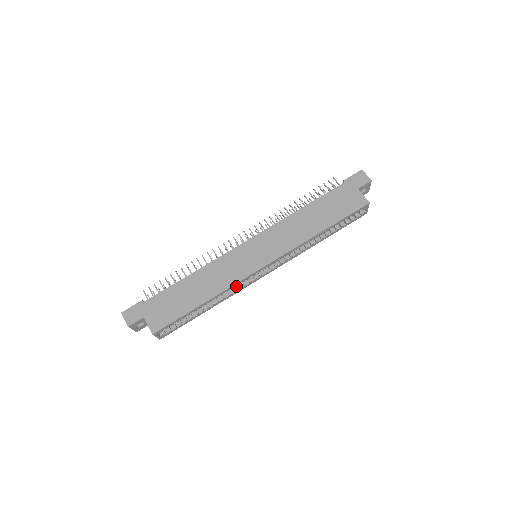
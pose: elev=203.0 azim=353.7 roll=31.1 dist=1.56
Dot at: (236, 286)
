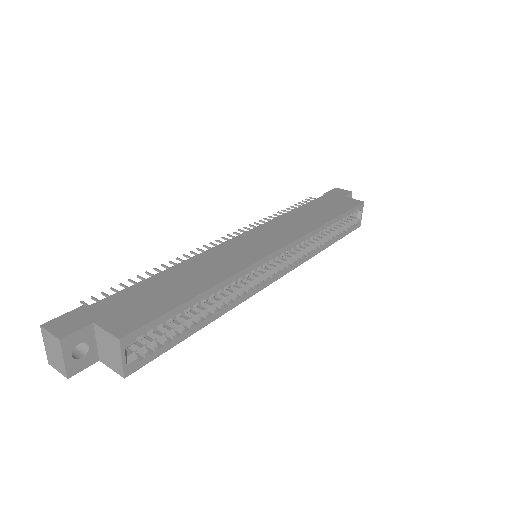
Dot at: occluded
